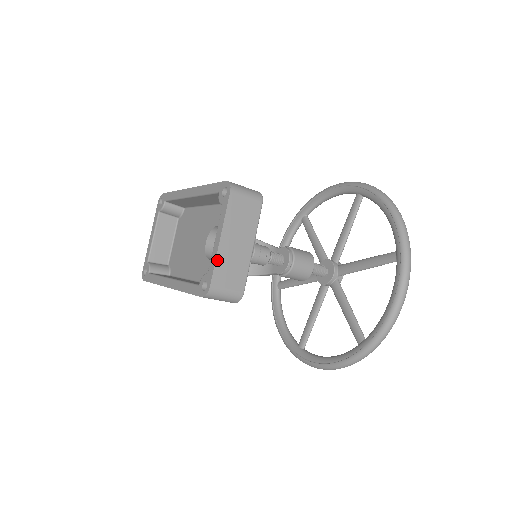
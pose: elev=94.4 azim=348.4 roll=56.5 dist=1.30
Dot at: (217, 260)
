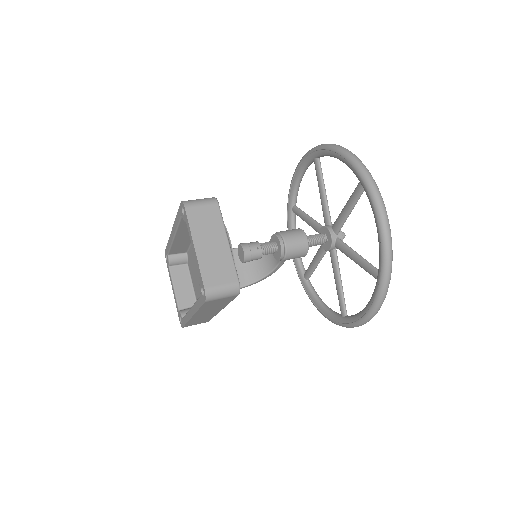
Dot at: (200, 265)
